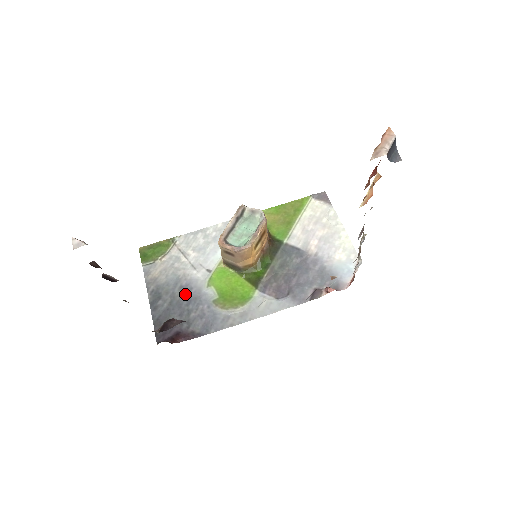
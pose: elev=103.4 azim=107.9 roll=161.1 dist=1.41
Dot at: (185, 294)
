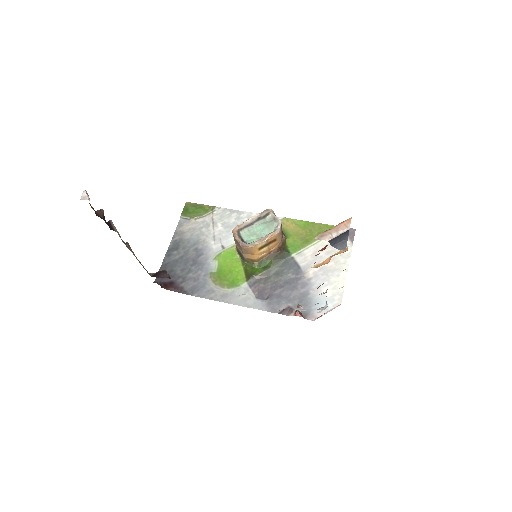
Dot at: (195, 256)
